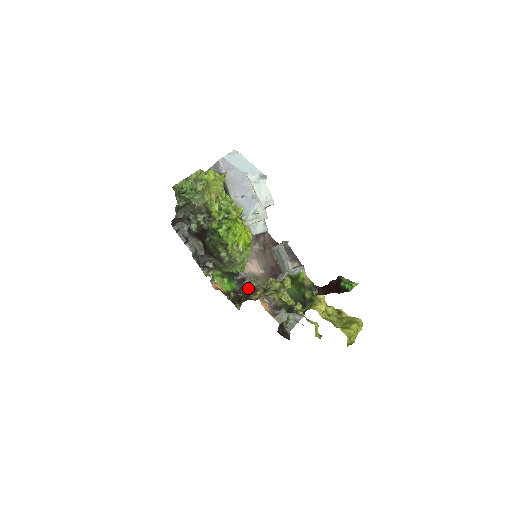
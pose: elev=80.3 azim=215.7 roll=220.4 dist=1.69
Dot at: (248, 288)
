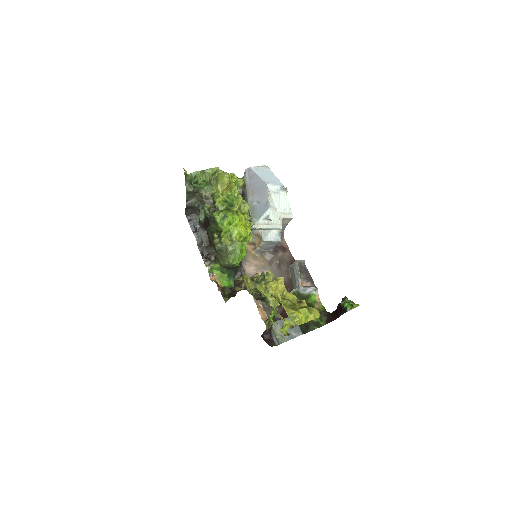
Dot at: (237, 281)
